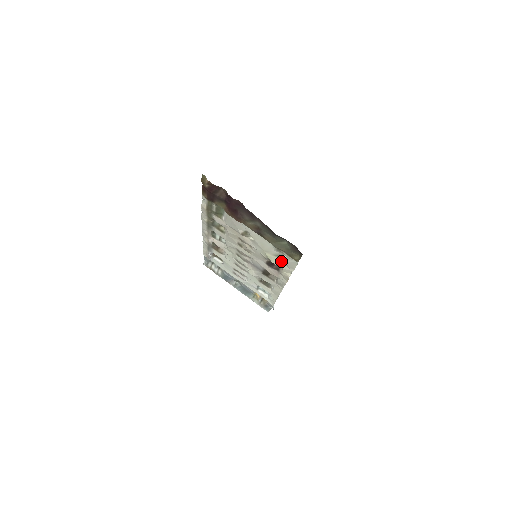
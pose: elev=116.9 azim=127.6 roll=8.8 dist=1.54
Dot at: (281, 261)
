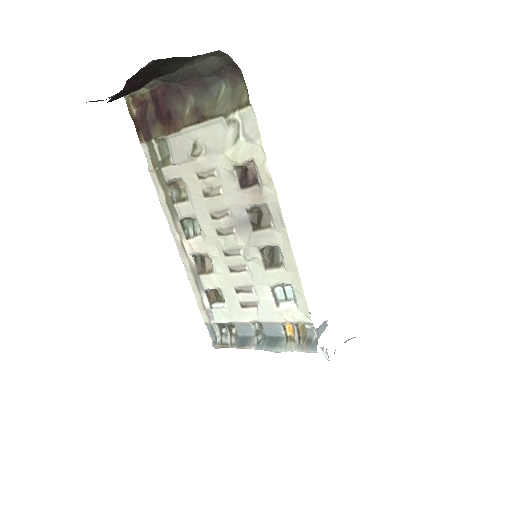
Dot at: (244, 145)
